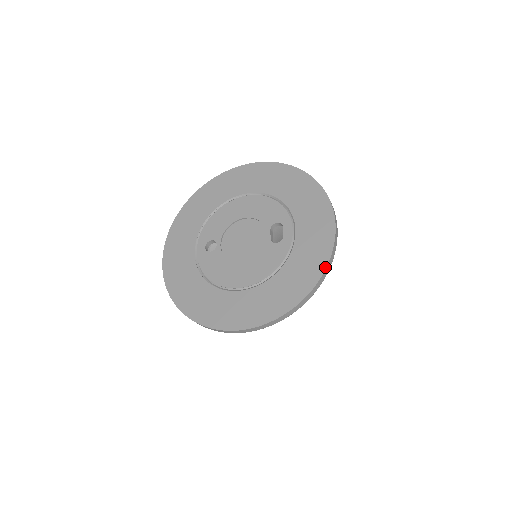
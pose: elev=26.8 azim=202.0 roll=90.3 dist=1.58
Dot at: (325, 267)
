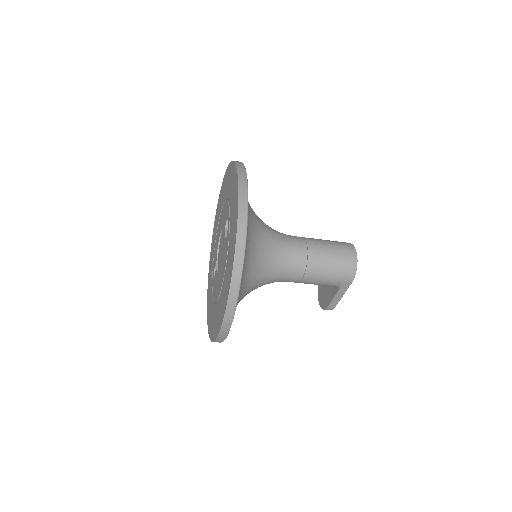
Dot at: (236, 233)
